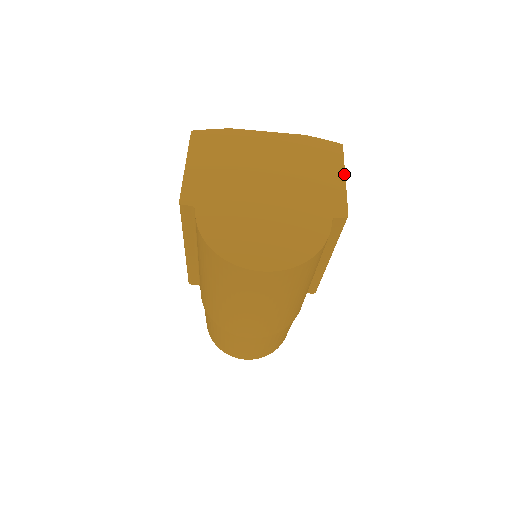
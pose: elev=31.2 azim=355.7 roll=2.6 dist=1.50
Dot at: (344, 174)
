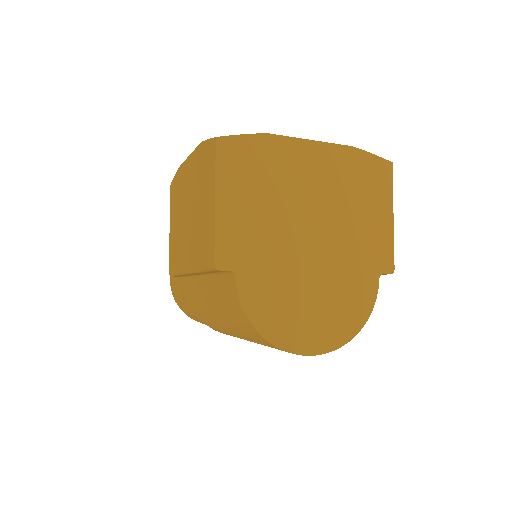
Dot at: (392, 210)
